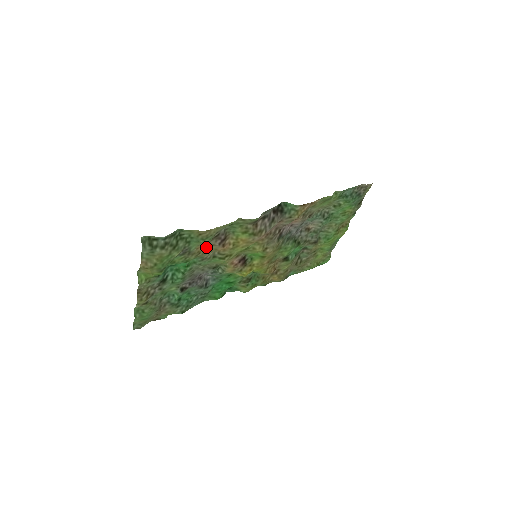
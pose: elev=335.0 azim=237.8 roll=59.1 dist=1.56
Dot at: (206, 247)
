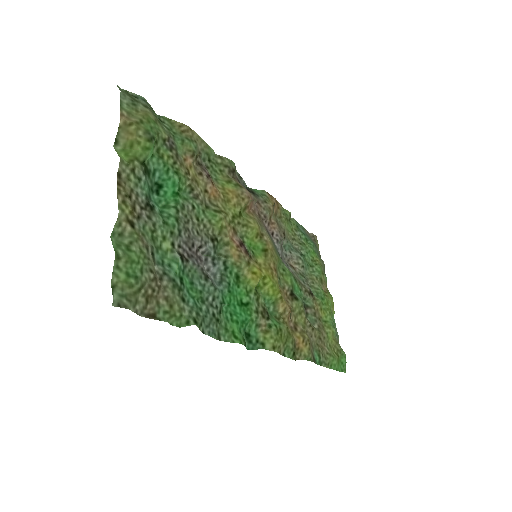
Dot at: (193, 171)
